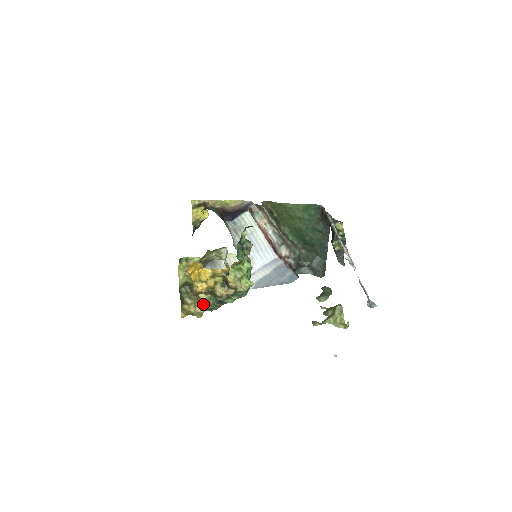
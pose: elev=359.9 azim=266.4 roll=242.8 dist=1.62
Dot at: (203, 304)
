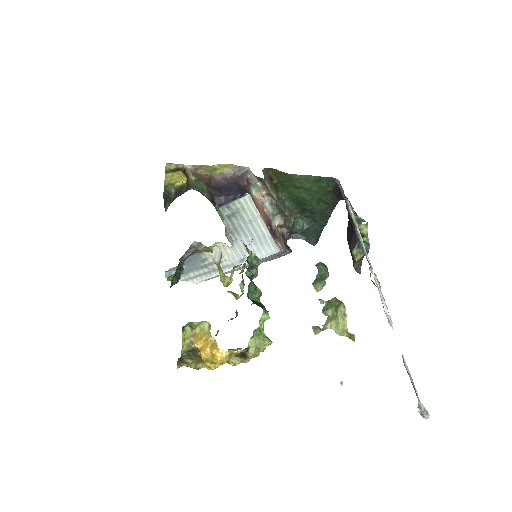
Dot at: occluded
